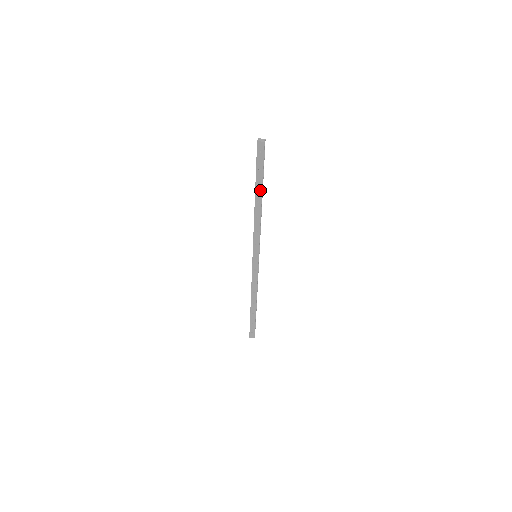
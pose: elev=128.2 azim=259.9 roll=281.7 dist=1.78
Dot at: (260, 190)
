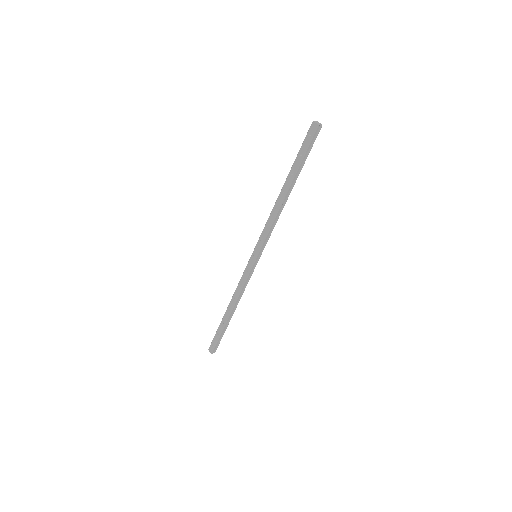
Dot at: (291, 179)
